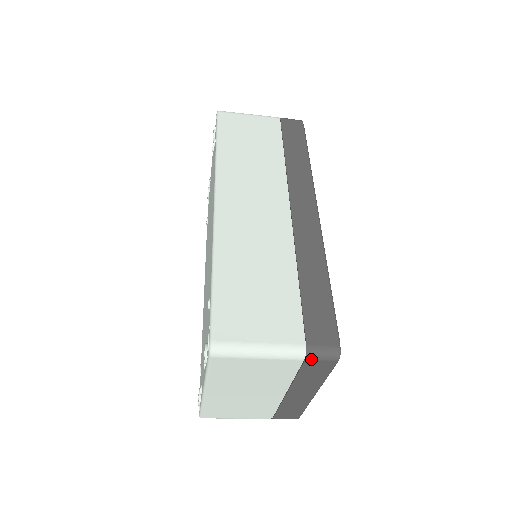
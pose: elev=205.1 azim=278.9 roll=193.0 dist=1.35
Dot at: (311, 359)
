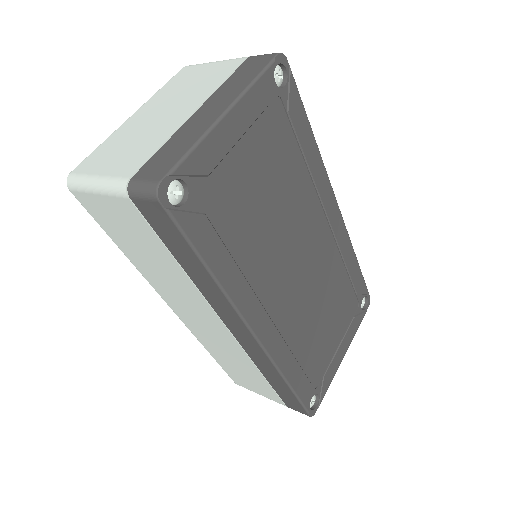
Dot at: occluded
